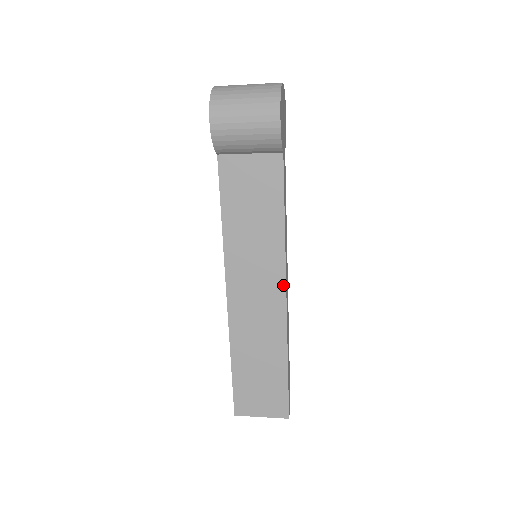
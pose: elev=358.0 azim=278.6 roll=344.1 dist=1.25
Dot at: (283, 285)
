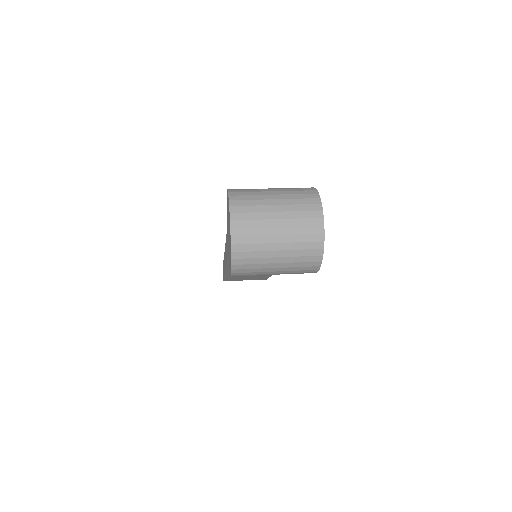
Dot at: occluded
